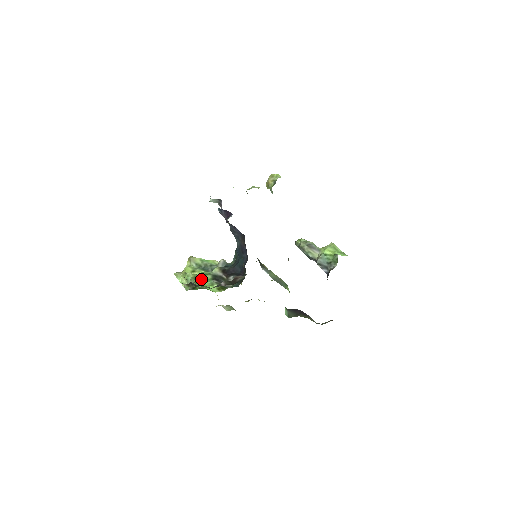
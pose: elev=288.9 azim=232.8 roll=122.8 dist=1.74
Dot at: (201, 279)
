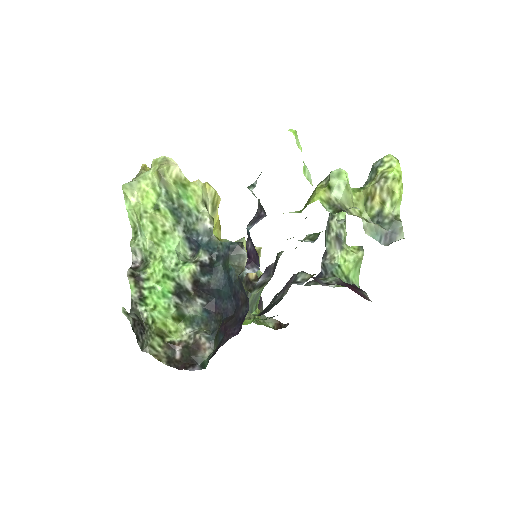
Dot at: (158, 282)
